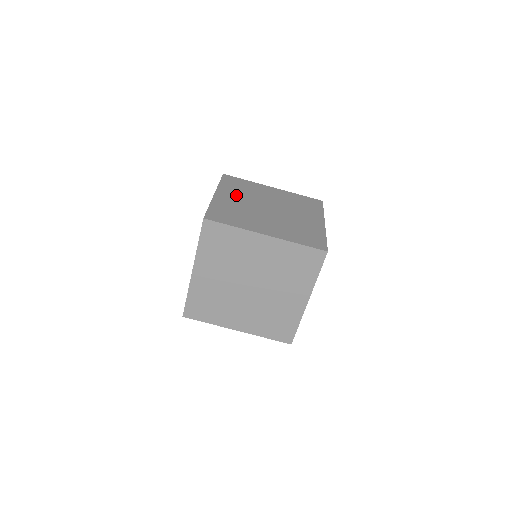
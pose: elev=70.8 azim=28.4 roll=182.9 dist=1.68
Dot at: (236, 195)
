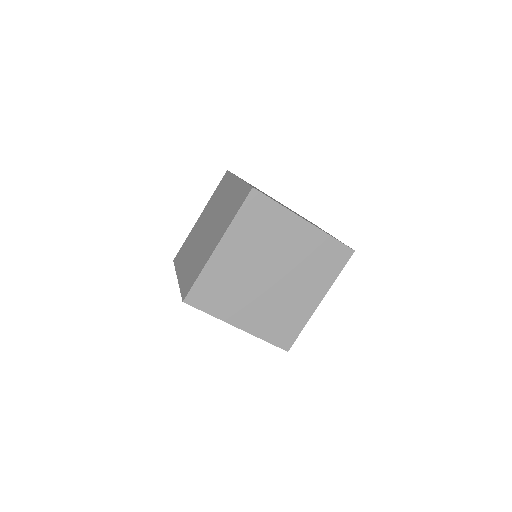
Dot at: (243, 248)
